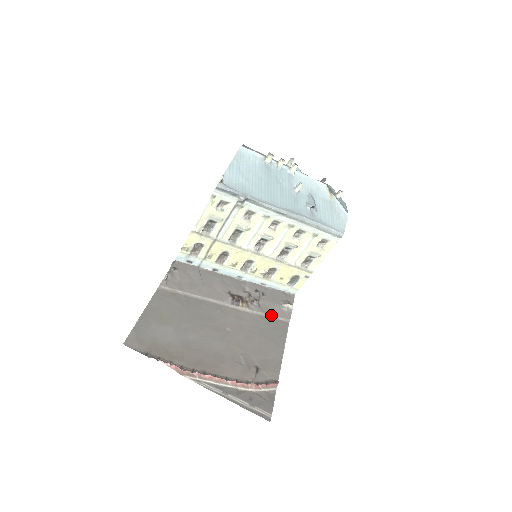
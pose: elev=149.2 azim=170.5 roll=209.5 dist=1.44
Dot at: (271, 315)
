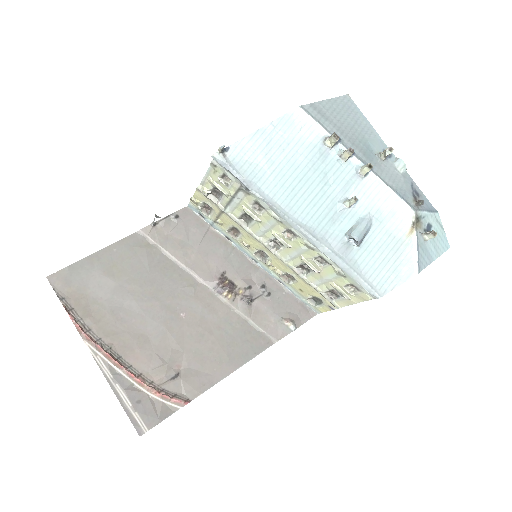
Dot at: (256, 324)
